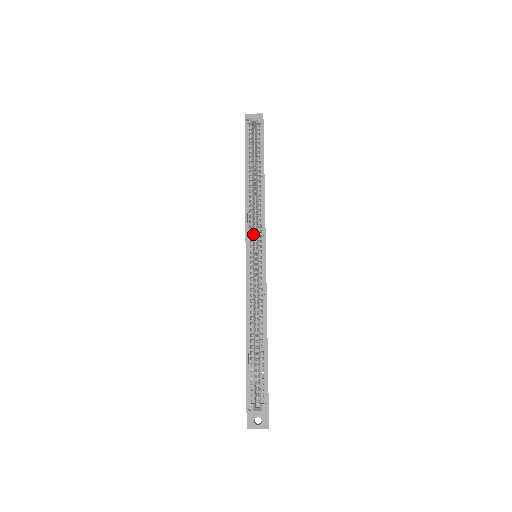
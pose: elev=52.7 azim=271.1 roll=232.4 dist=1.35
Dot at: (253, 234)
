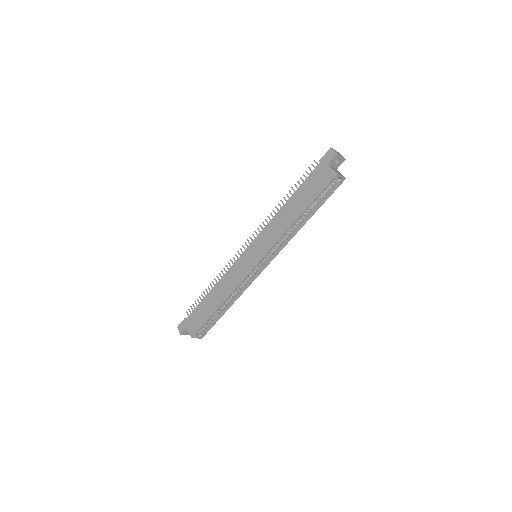
Dot at: (269, 253)
